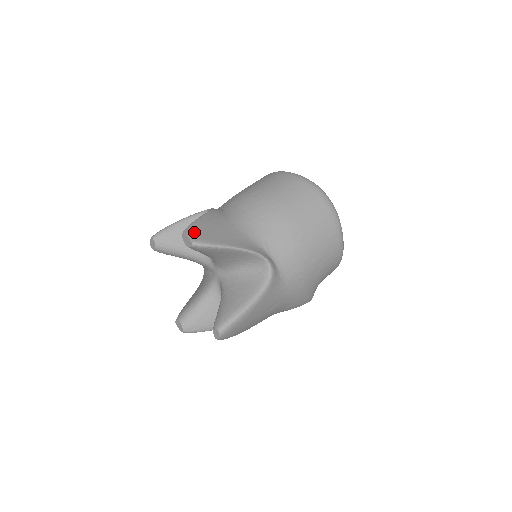
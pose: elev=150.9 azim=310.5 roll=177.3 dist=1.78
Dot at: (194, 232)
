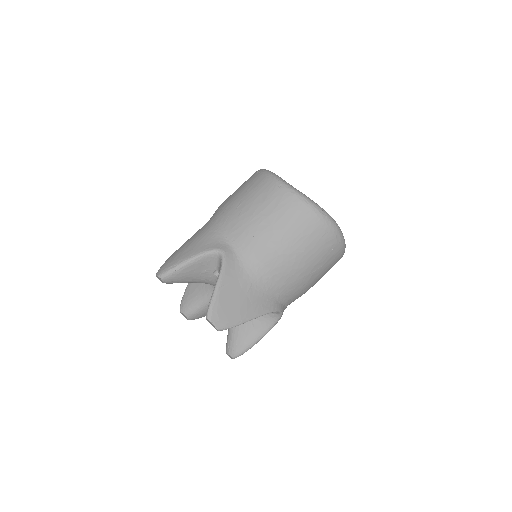
Dot at: (218, 315)
